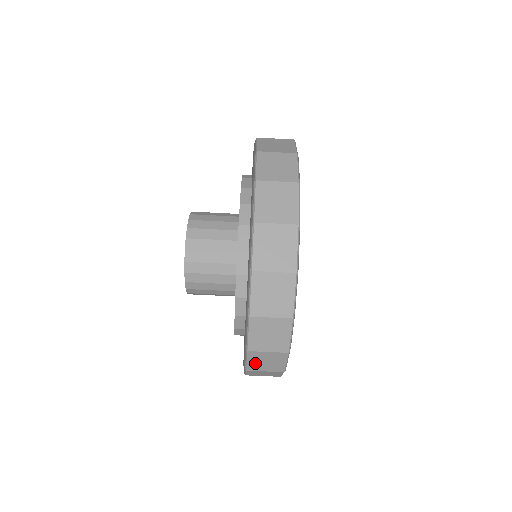
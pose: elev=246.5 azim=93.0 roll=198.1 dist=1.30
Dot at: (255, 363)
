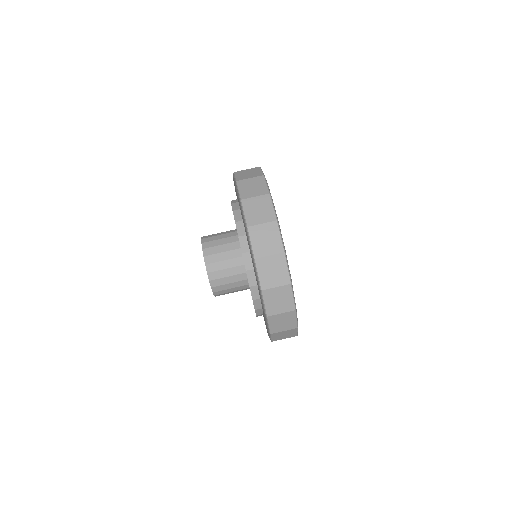
Dot at: (277, 337)
